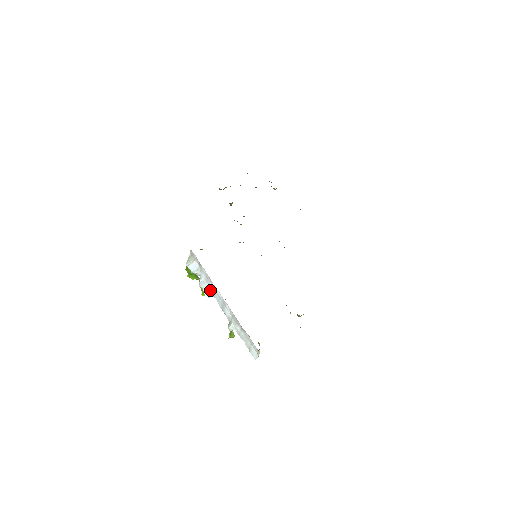
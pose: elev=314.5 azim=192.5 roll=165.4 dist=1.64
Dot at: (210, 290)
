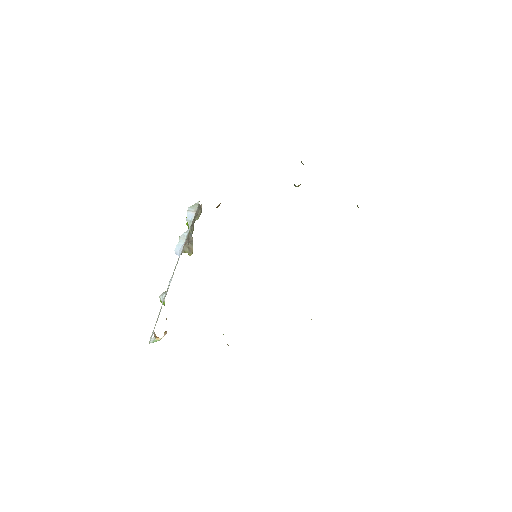
Dot at: (180, 249)
